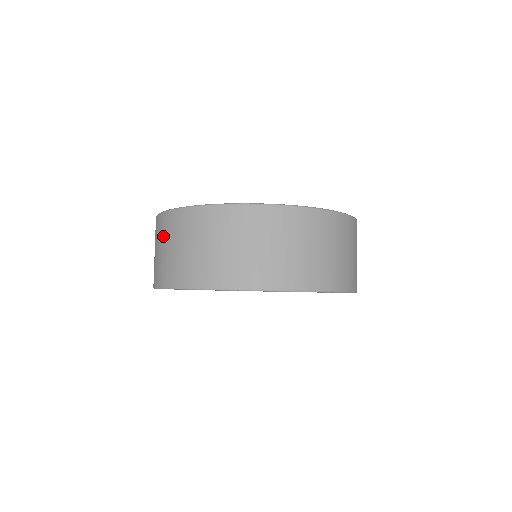
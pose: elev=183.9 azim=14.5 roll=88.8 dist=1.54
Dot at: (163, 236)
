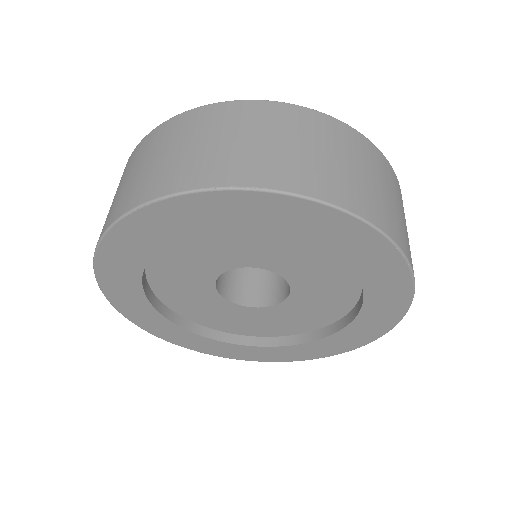
Dot at: (266, 125)
